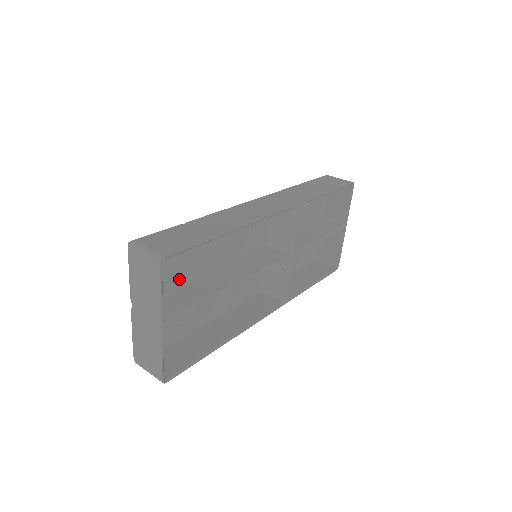
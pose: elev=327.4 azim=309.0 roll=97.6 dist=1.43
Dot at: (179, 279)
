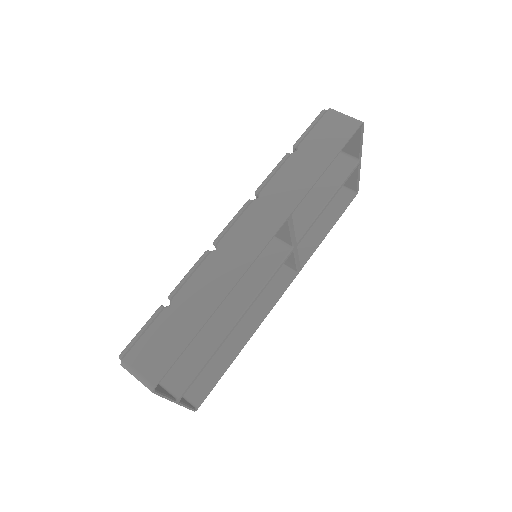
Dot at: occluded
